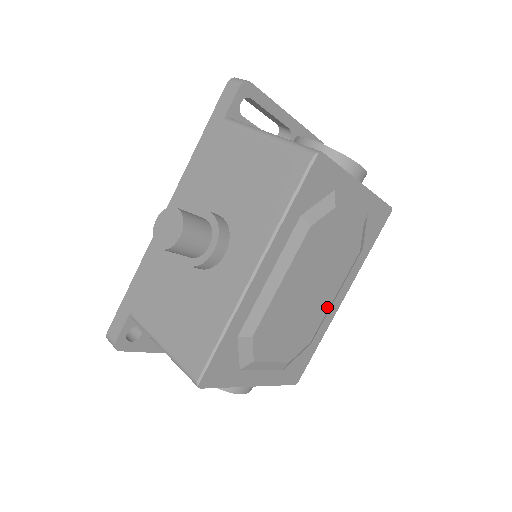
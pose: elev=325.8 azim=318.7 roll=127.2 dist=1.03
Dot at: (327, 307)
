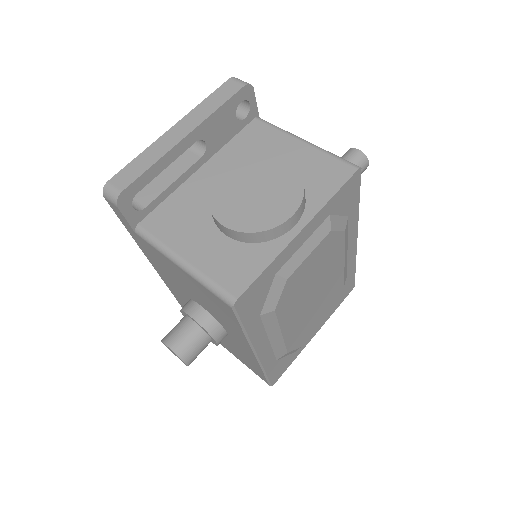
Dot at: (341, 270)
